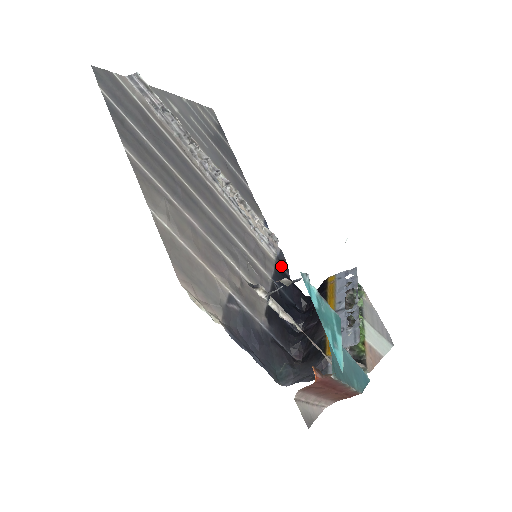
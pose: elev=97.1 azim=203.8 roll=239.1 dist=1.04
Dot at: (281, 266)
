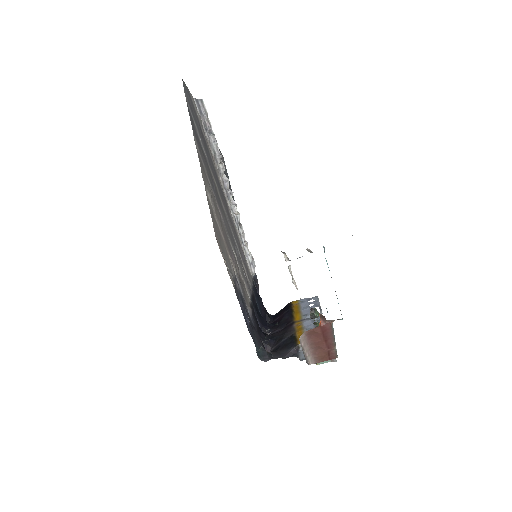
Dot at: (255, 285)
